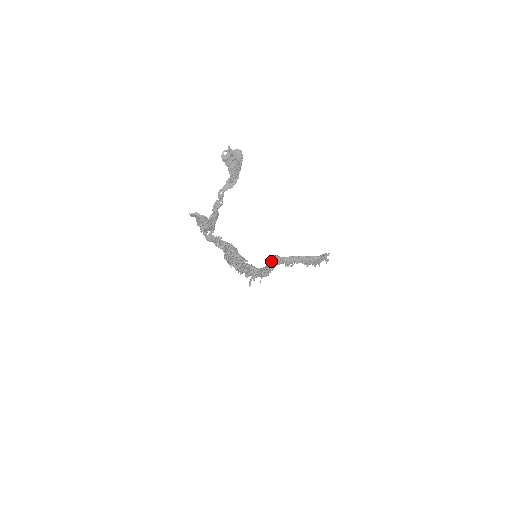
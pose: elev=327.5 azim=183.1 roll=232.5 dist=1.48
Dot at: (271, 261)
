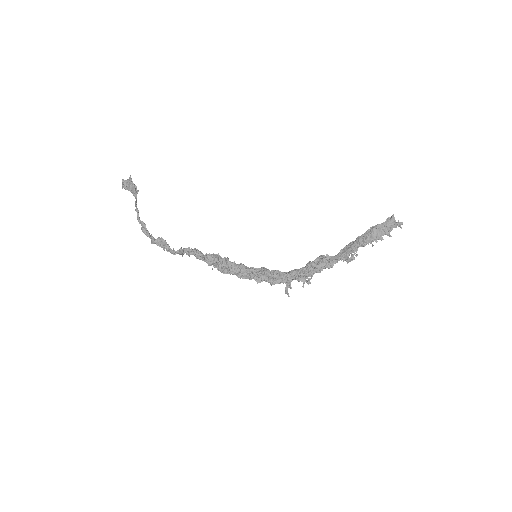
Dot at: (311, 263)
